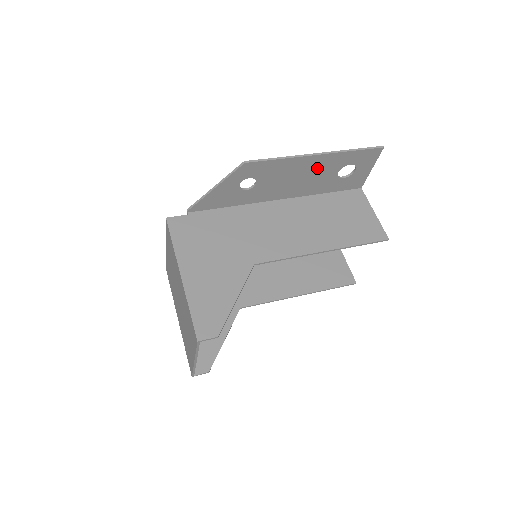
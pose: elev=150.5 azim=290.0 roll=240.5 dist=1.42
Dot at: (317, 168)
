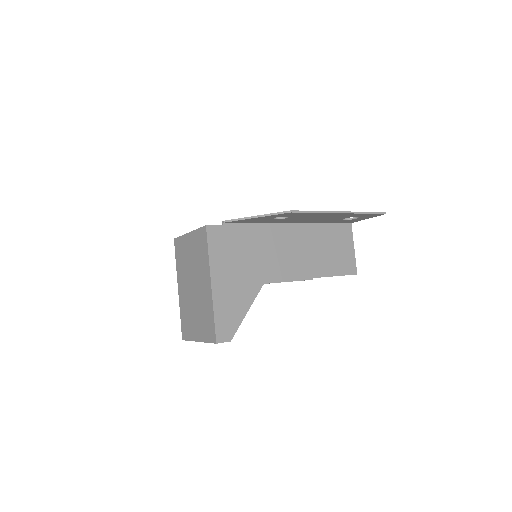
Dot at: (334, 216)
